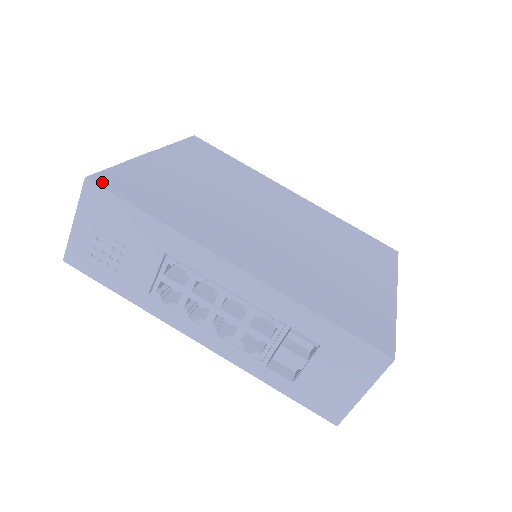
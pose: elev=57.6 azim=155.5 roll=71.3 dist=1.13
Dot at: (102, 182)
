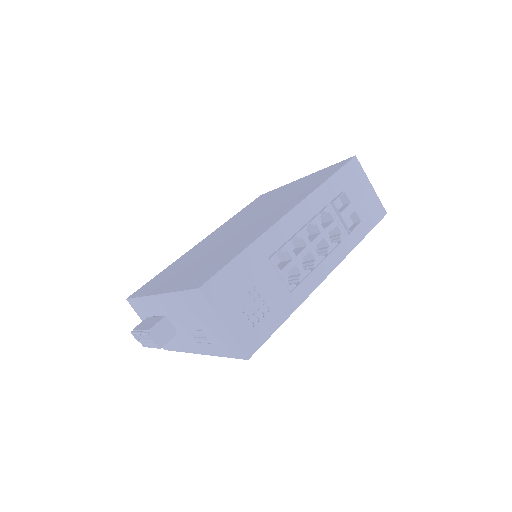
Dot at: (204, 281)
